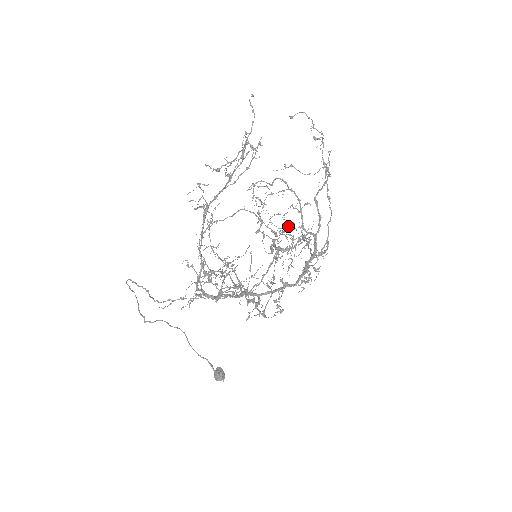
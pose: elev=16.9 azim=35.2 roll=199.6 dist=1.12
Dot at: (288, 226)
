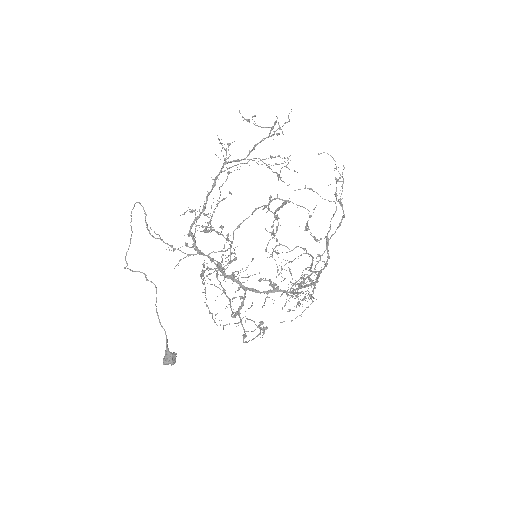
Dot at: occluded
